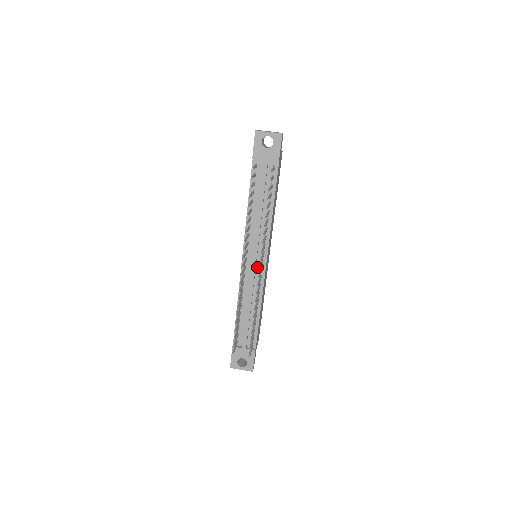
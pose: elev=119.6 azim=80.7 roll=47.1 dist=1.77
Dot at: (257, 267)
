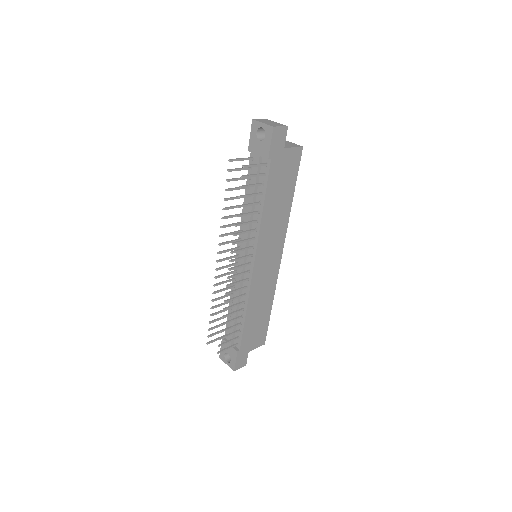
Dot at: (246, 267)
